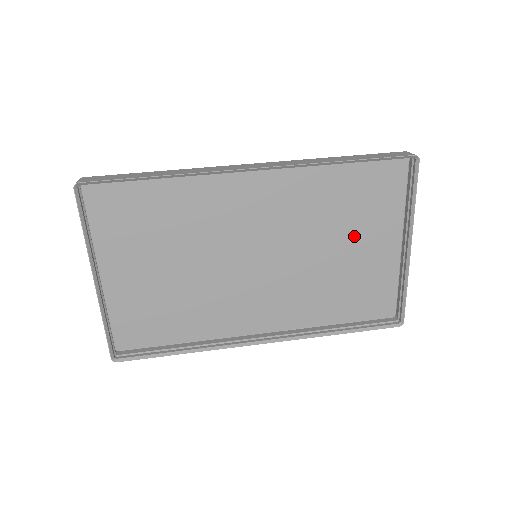
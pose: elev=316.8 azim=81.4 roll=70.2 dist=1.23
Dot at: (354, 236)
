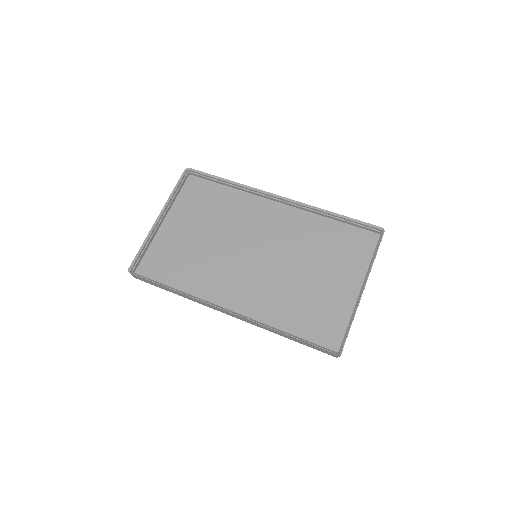
Dot at: (327, 273)
